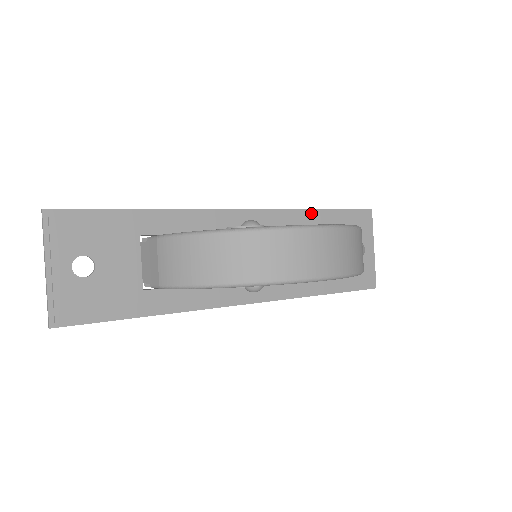
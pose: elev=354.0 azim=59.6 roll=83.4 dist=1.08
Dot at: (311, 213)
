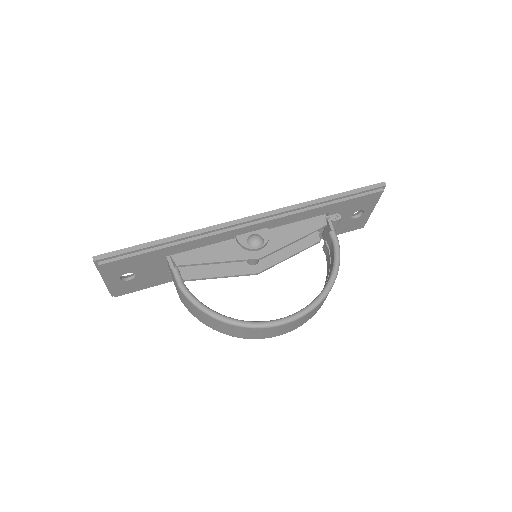
Dot at: (318, 208)
